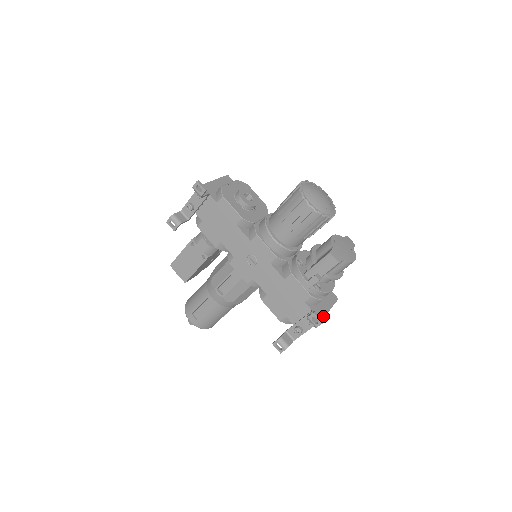
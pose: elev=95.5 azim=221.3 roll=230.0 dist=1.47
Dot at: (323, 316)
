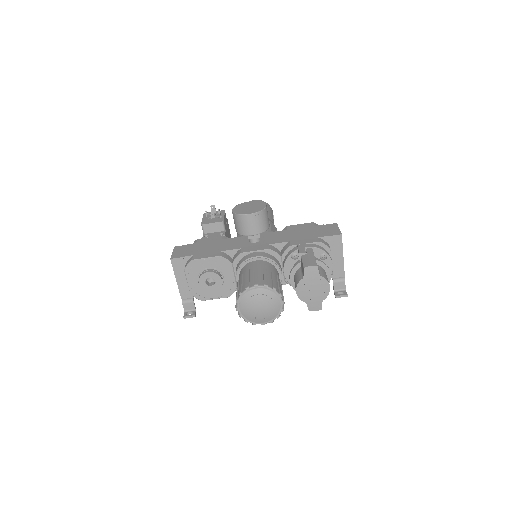
Dot at: (343, 271)
